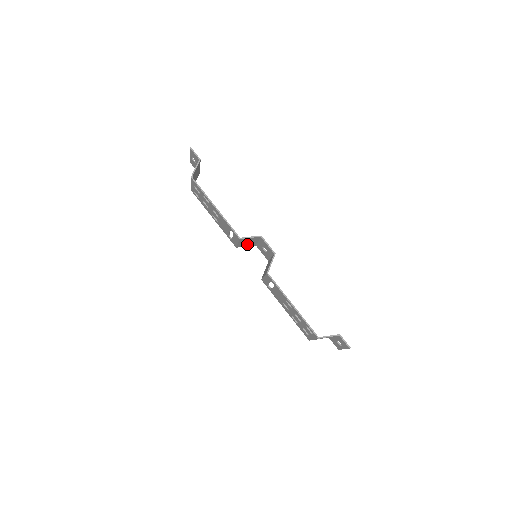
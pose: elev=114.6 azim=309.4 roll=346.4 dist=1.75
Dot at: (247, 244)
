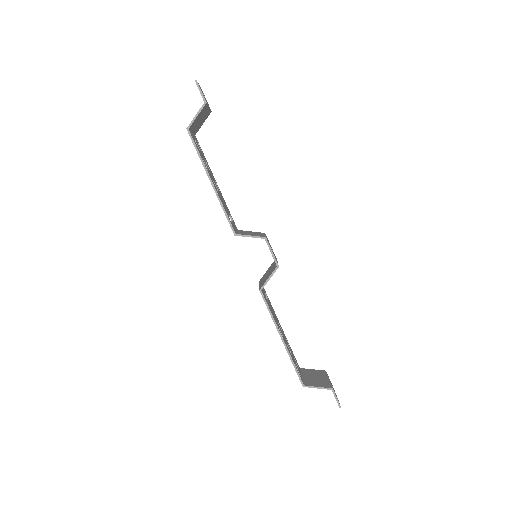
Dot at: occluded
